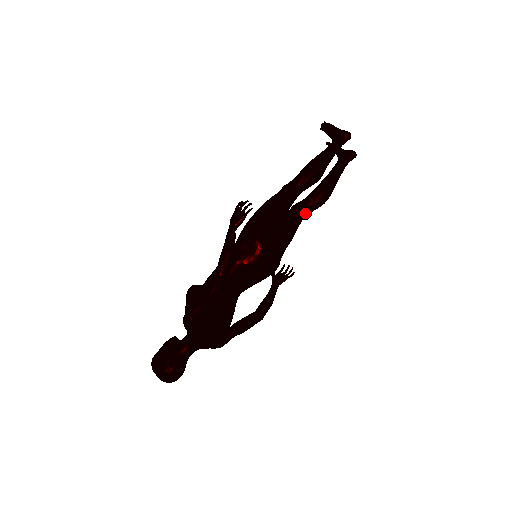
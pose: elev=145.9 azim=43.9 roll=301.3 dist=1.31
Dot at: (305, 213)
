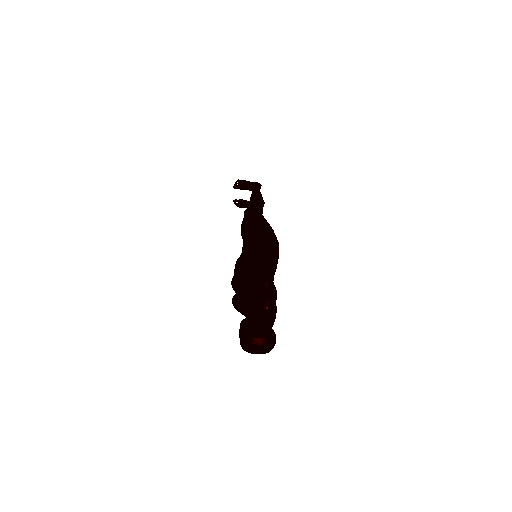
Dot at: occluded
